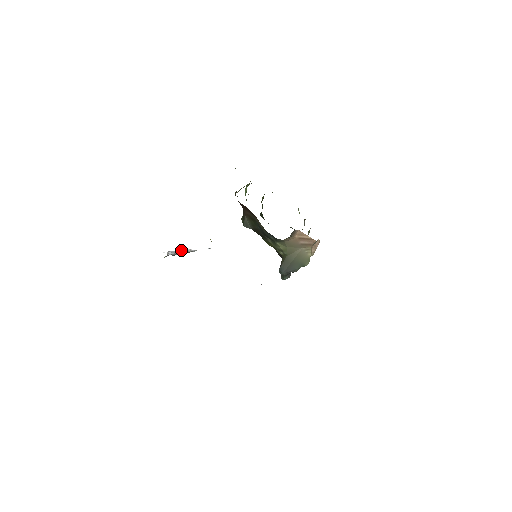
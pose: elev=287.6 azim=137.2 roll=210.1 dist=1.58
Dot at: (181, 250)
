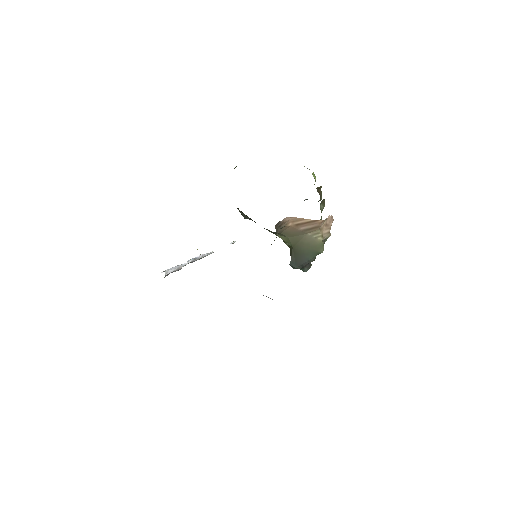
Dot at: (188, 260)
